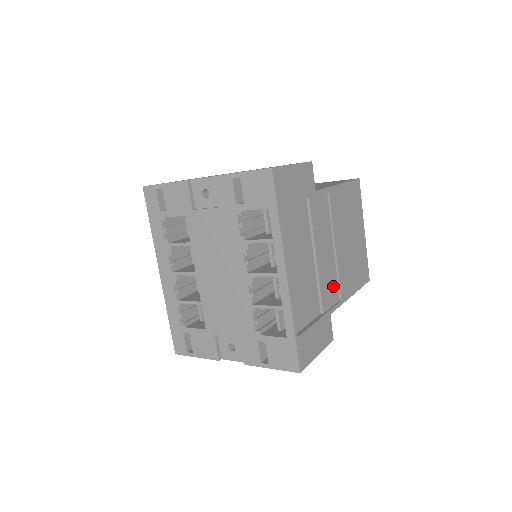
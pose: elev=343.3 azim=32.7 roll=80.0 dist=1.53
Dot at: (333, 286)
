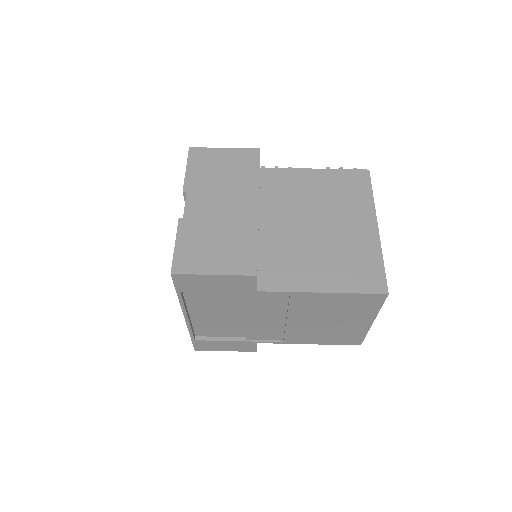
Dot at: (274, 333)
